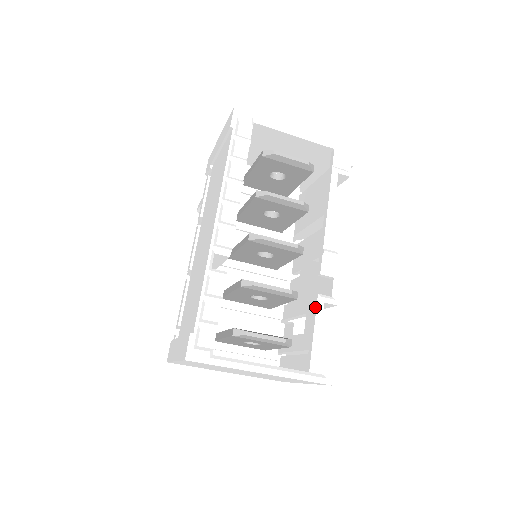
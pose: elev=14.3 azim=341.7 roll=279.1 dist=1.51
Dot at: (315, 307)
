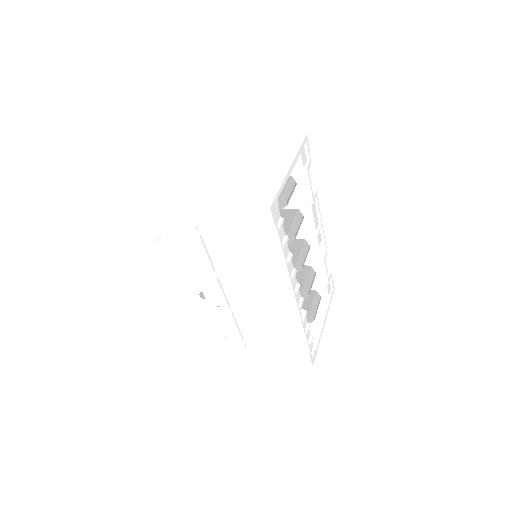
Dot at: (321, 265)
